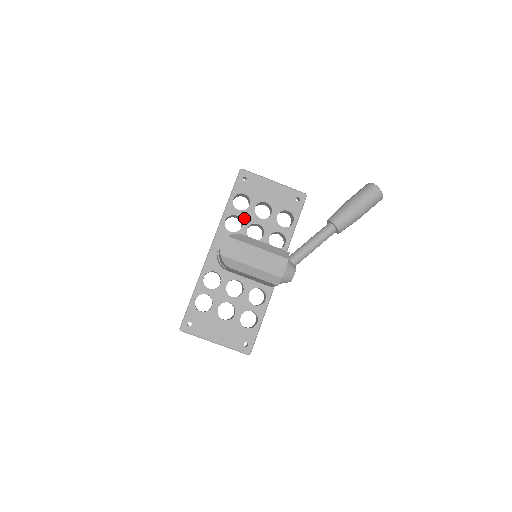
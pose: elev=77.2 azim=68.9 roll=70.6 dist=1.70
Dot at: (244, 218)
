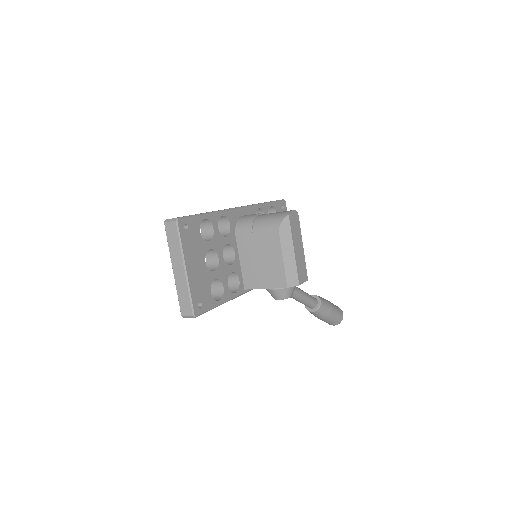
Dot at: occluded
